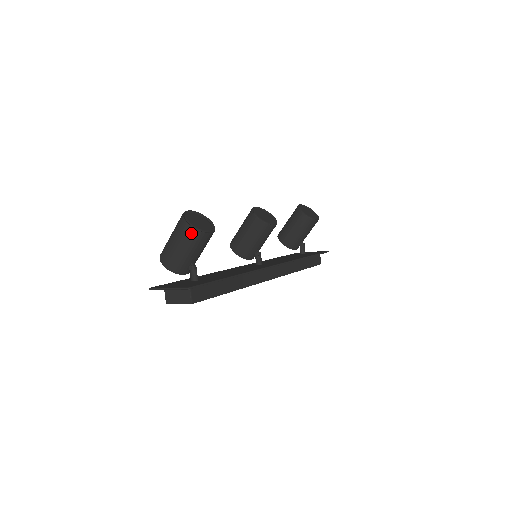
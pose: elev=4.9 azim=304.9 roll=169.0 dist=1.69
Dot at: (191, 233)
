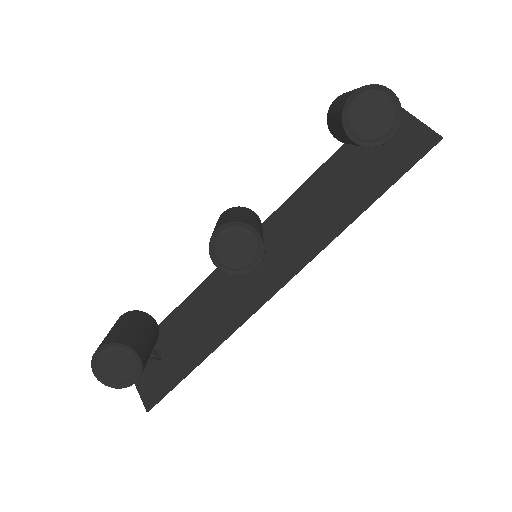
Dot at: (114, 383)
